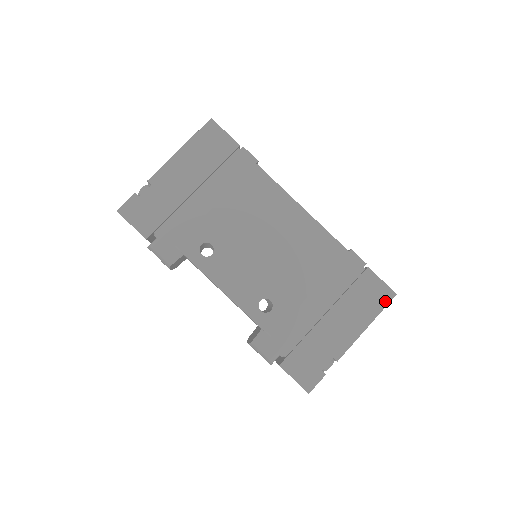
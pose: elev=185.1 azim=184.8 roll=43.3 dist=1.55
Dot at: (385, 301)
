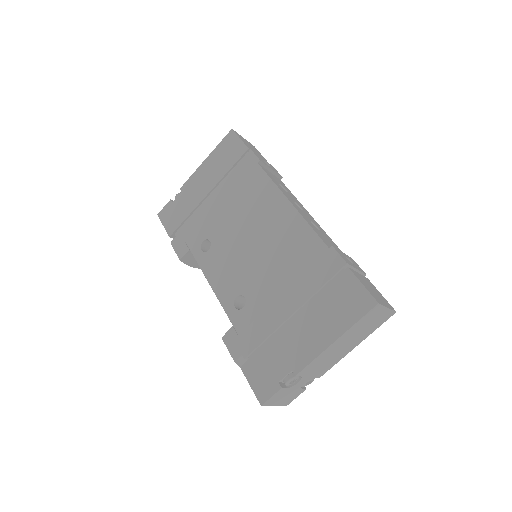
Dot at: (362, 310)
